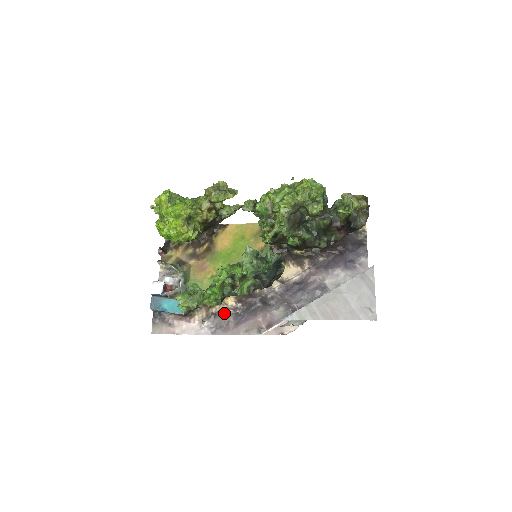
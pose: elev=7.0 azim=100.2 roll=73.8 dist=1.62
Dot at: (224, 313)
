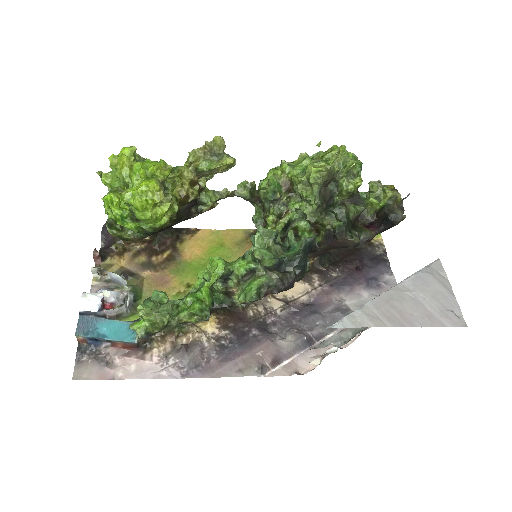
Dot at: (201, 345)
